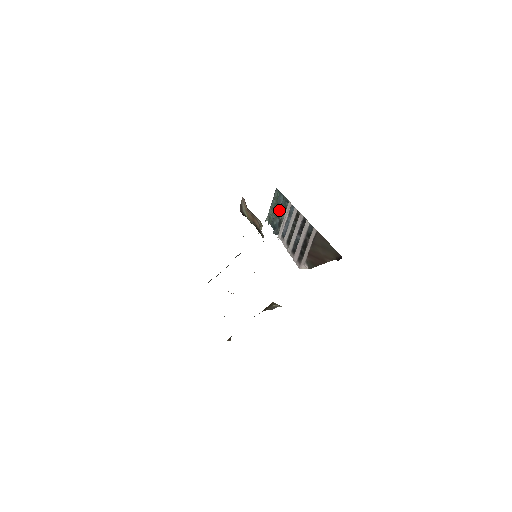
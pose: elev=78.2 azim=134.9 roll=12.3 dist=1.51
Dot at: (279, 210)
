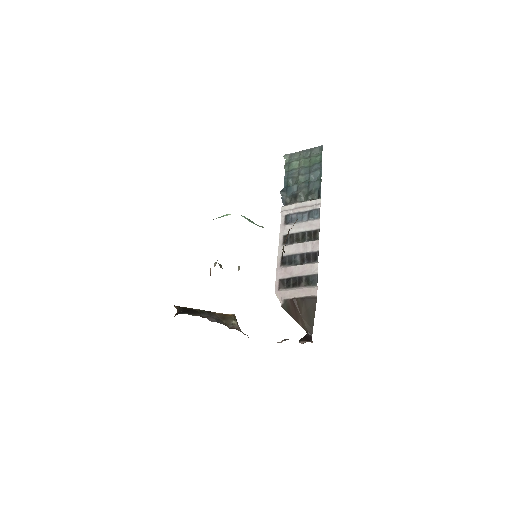
Dot at: (305, 178)
